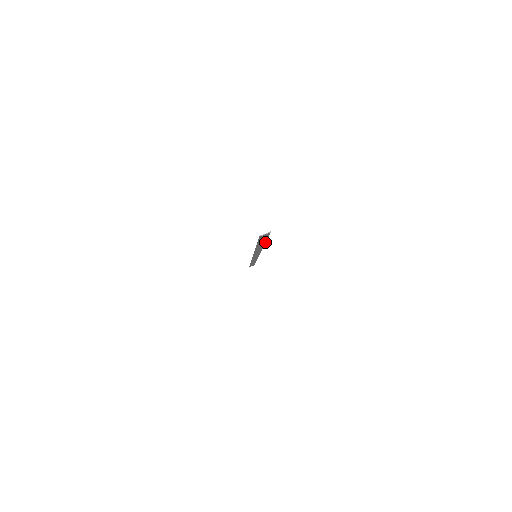
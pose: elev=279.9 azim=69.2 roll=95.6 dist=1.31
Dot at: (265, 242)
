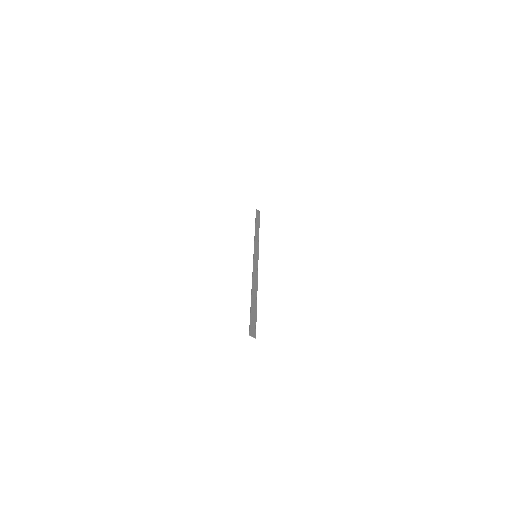
Dot at: (256, 306)
